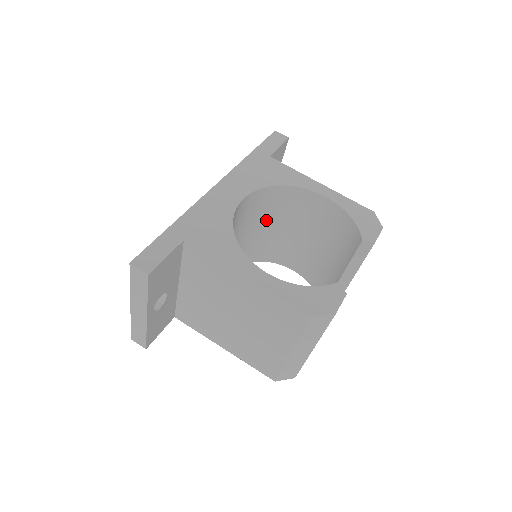
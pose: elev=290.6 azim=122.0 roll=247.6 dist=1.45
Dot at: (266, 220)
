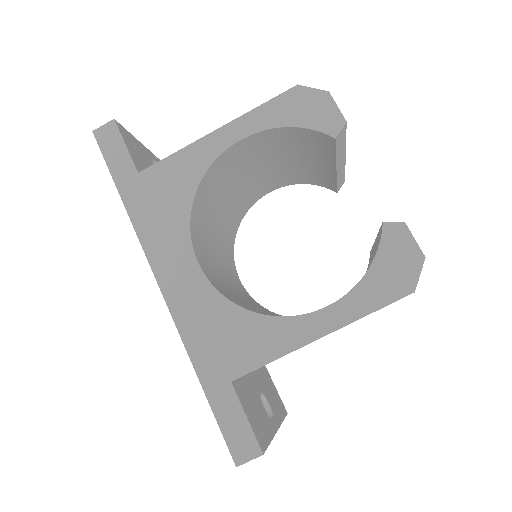
Dot at: (214, 215)
